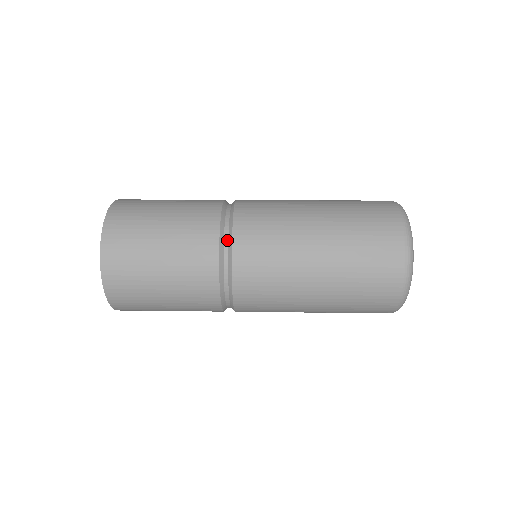
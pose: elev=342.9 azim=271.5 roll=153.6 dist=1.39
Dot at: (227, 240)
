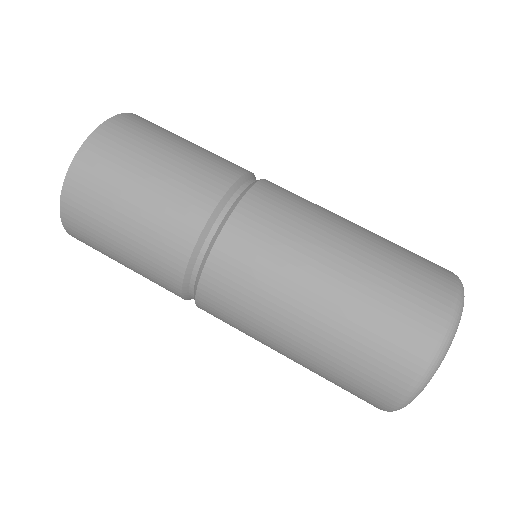
Dot at: (221, 219)
